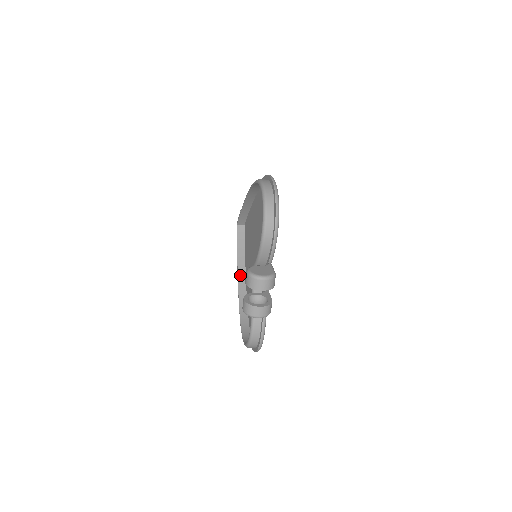
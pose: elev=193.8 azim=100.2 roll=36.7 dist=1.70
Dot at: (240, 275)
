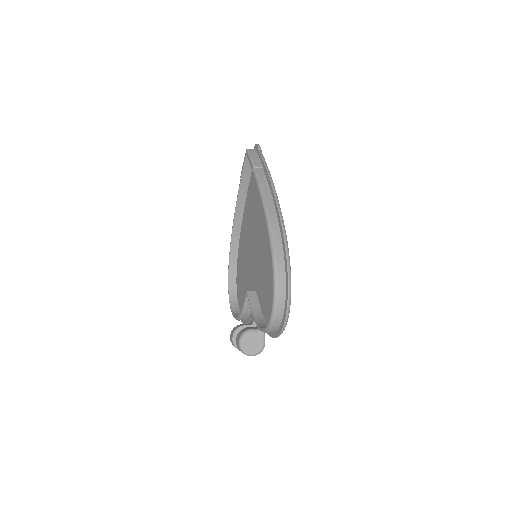
Dot at: (238, 210)
